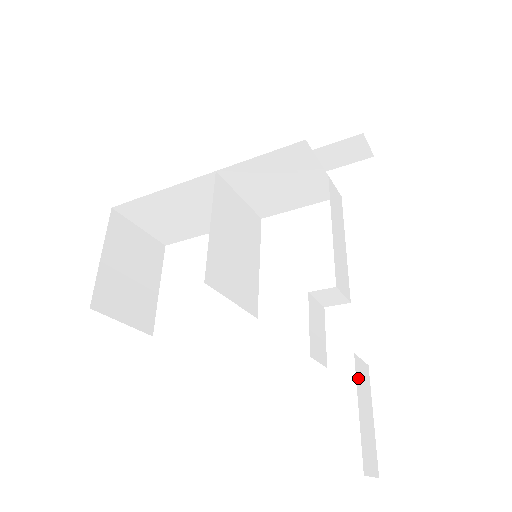
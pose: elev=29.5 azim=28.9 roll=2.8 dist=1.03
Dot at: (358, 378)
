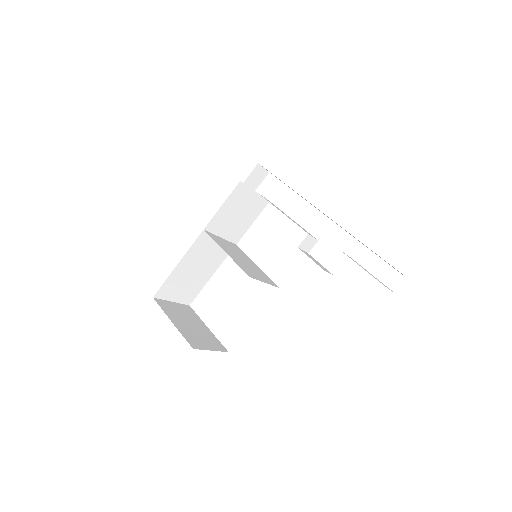
Dot at: occluded
